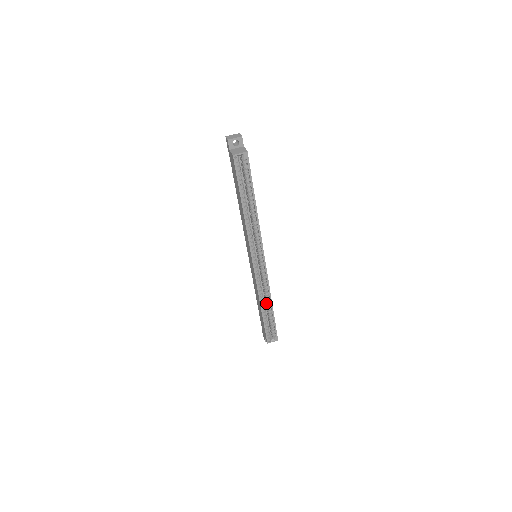
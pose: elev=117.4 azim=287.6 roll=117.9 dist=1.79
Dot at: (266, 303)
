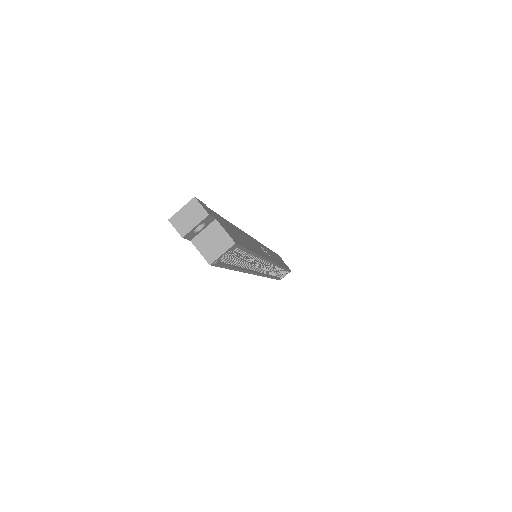
Dot at: occluded
